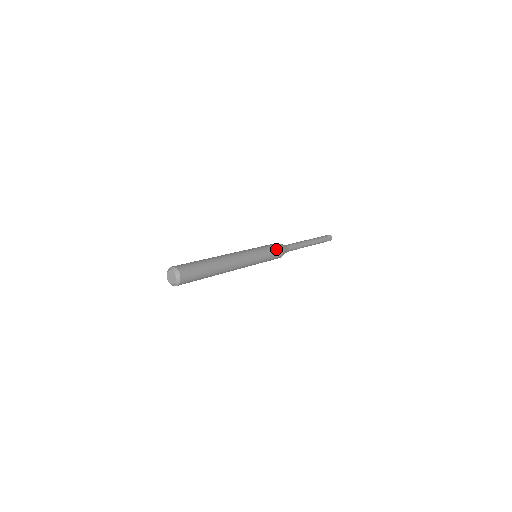
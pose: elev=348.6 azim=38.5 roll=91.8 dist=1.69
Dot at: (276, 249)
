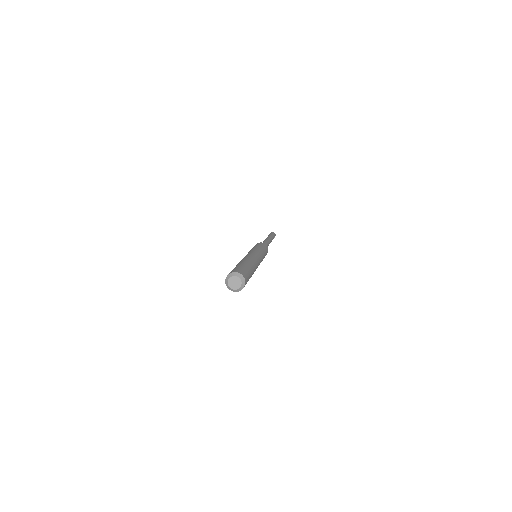
Dot at: (264, 246)
